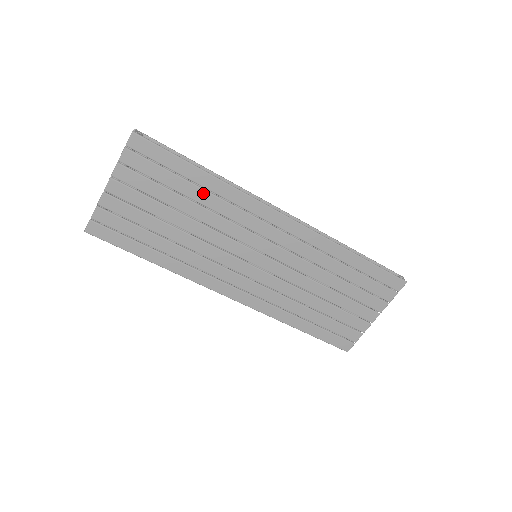
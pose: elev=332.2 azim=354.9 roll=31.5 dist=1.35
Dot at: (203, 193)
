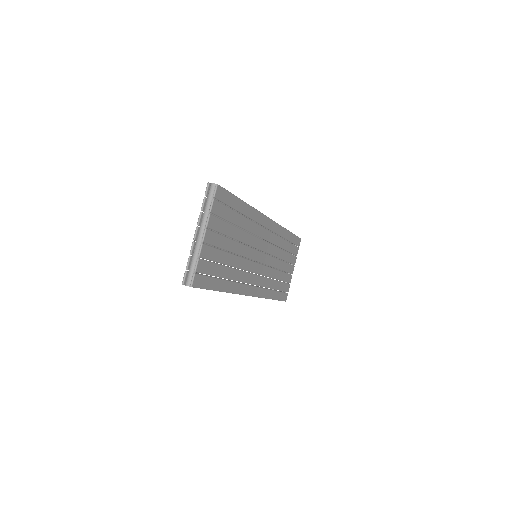
Dot at: (243, 219)
